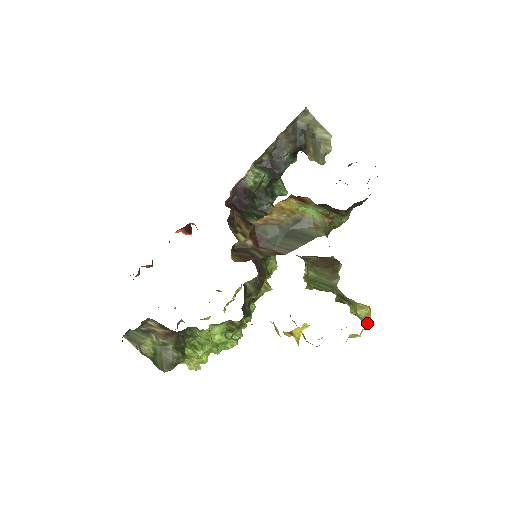
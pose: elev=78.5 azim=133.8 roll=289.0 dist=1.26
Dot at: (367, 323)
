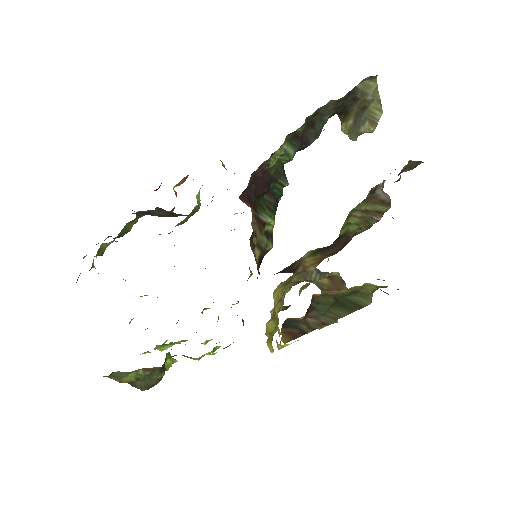
Dot at: occluded
